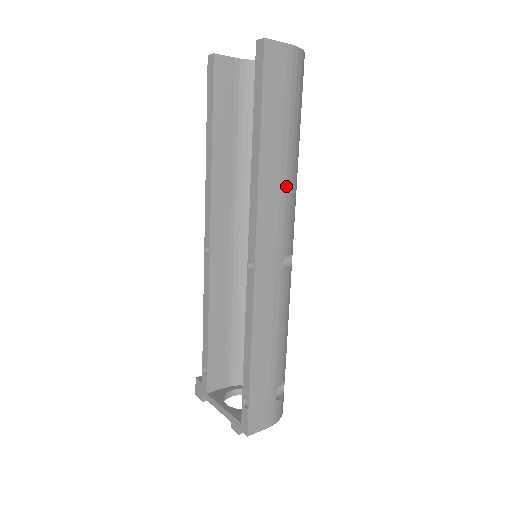
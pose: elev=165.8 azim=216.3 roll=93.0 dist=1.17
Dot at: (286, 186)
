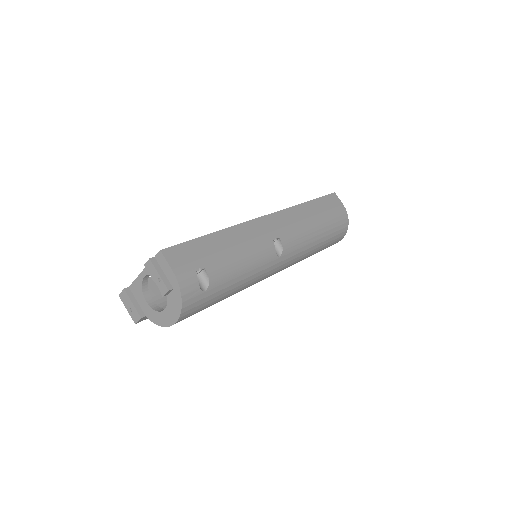
Dot at: (306, 225)
